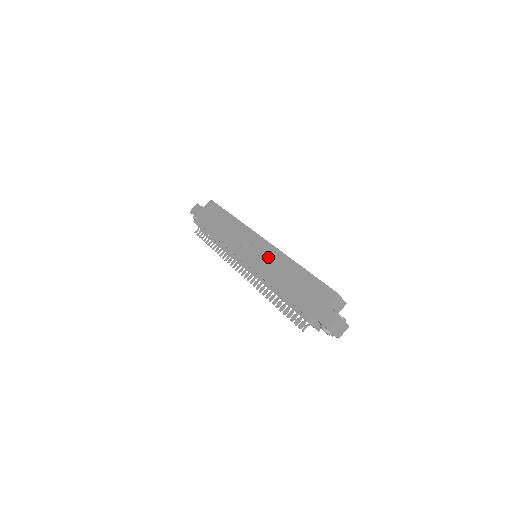
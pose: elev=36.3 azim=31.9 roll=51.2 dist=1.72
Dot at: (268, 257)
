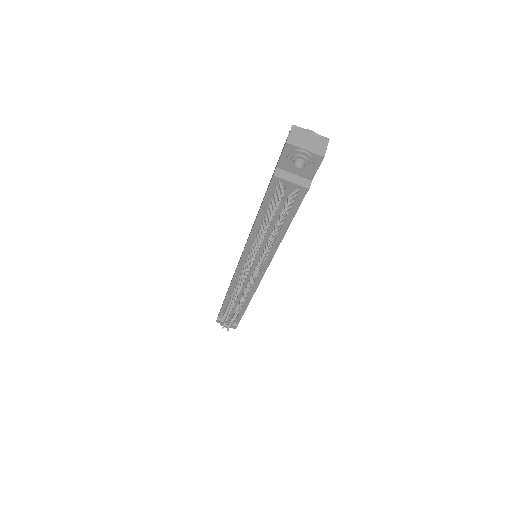
Dot at: occluded
